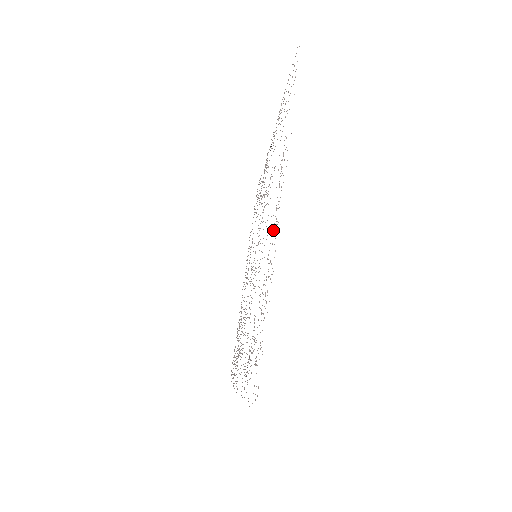
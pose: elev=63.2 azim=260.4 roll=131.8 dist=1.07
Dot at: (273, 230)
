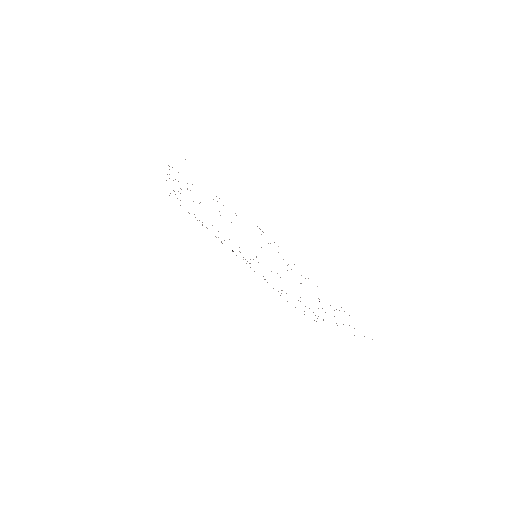
Dot at: occluded
